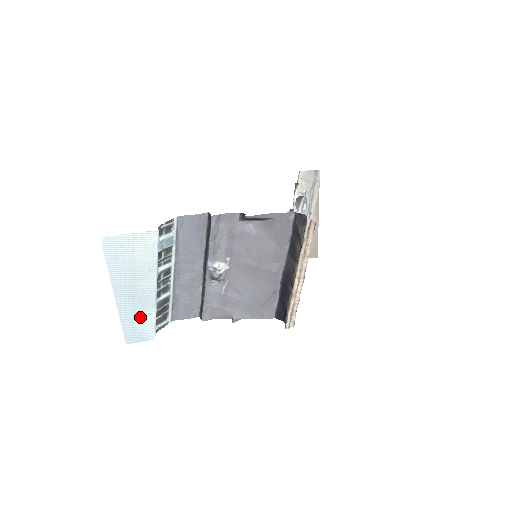
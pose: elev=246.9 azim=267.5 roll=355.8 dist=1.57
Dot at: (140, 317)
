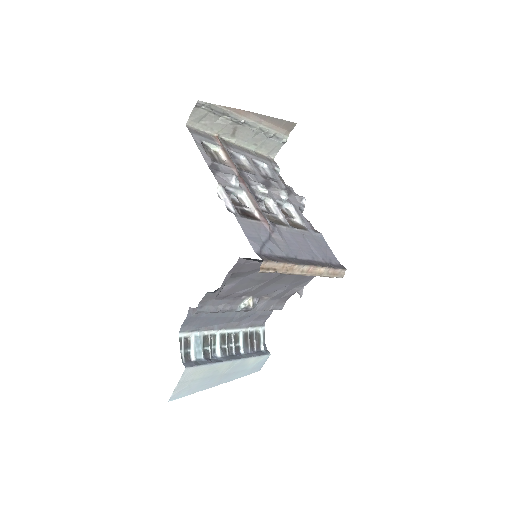
Dot at: (247, 367)
